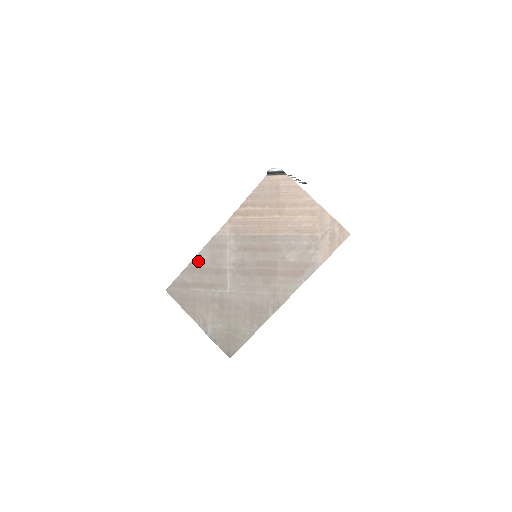
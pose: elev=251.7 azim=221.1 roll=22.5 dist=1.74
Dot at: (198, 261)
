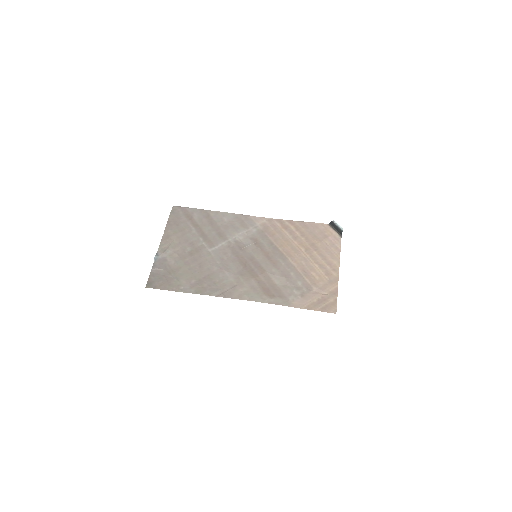
Dot at: (218, 215)
